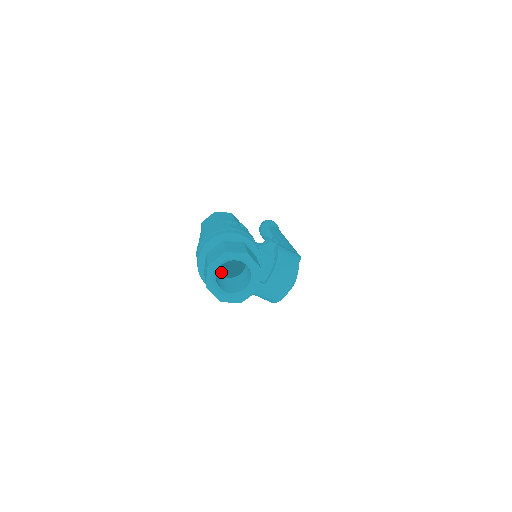
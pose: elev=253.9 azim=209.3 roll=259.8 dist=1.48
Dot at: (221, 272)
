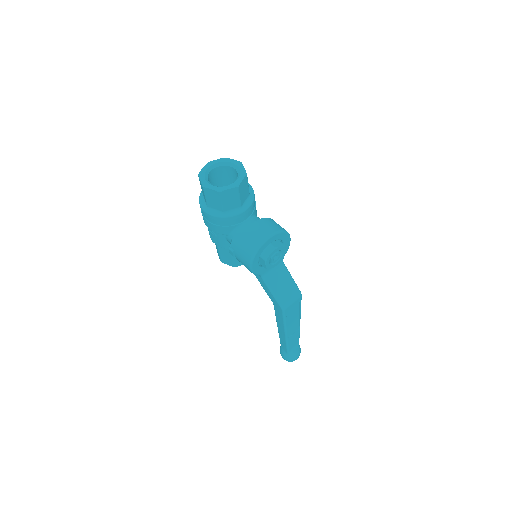
Dot at: (218, 239)
